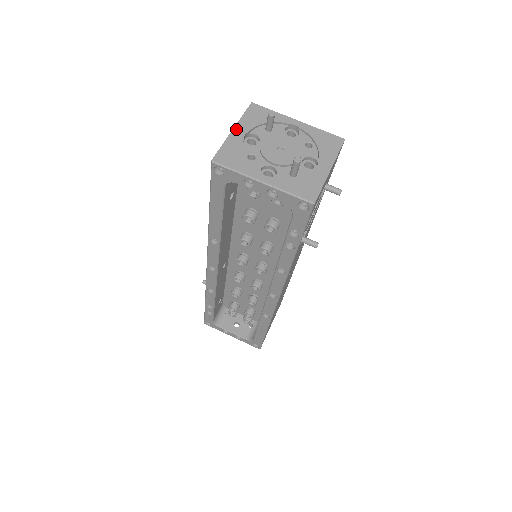
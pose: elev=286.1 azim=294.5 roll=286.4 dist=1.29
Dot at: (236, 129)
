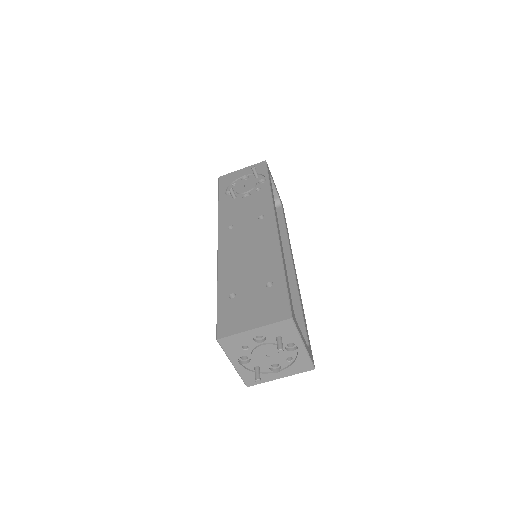
Dot at: (256, 330)
